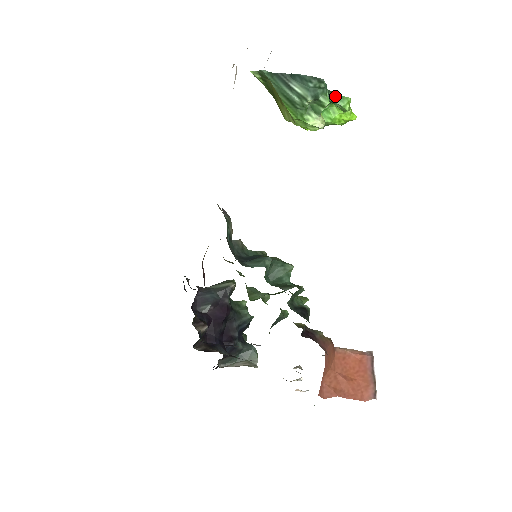
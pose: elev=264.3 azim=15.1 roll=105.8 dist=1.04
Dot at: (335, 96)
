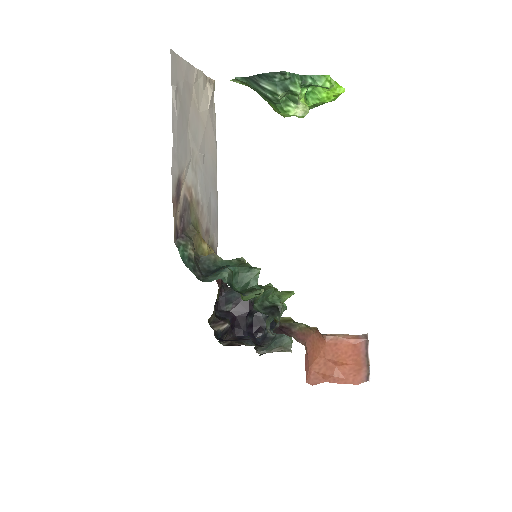
Dot at: (310, 79)
